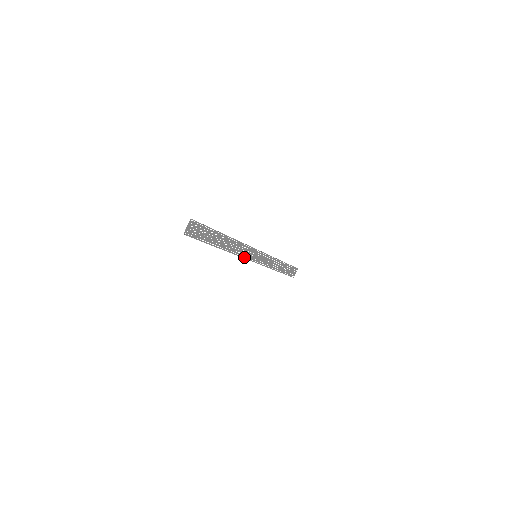
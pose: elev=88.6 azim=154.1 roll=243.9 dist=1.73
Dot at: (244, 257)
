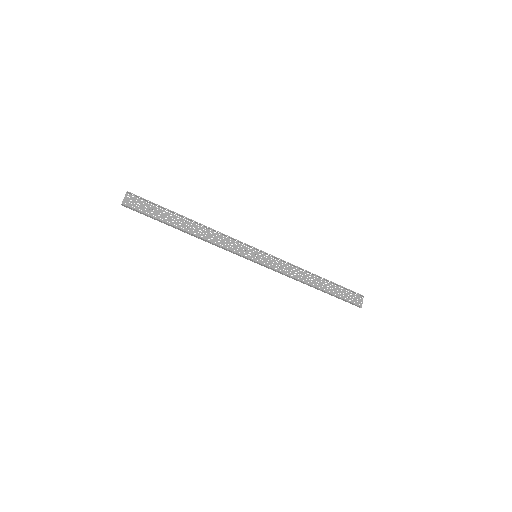
Dot at: (235, 253)
